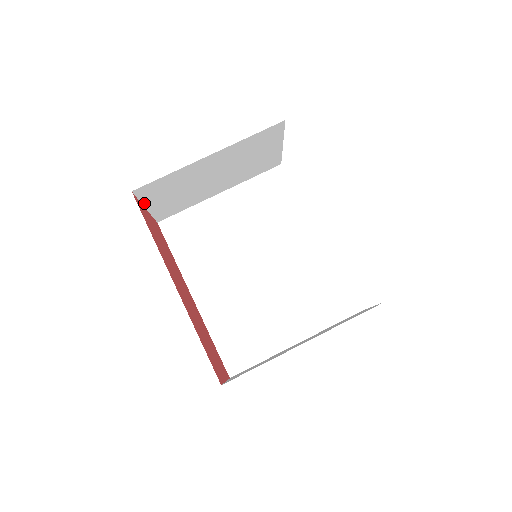
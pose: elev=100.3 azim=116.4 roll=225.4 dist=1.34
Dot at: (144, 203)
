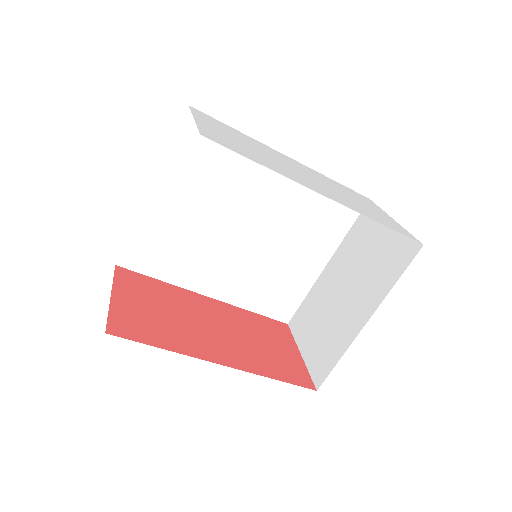
Dot at: (110, 302)
